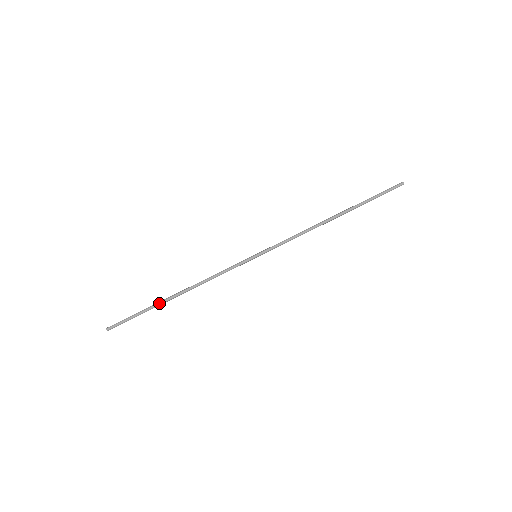
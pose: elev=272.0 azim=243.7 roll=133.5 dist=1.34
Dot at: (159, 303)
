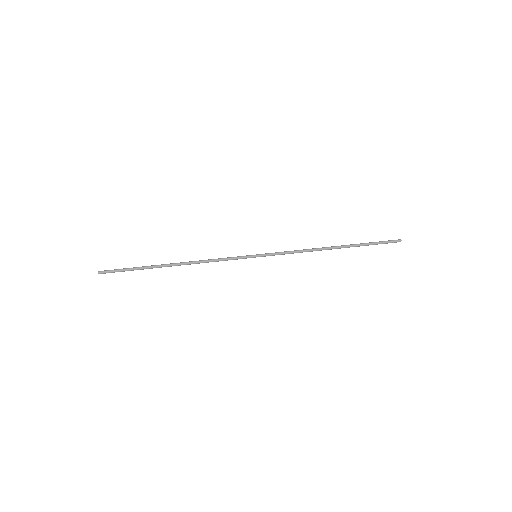
Dot at: (155, 265)
